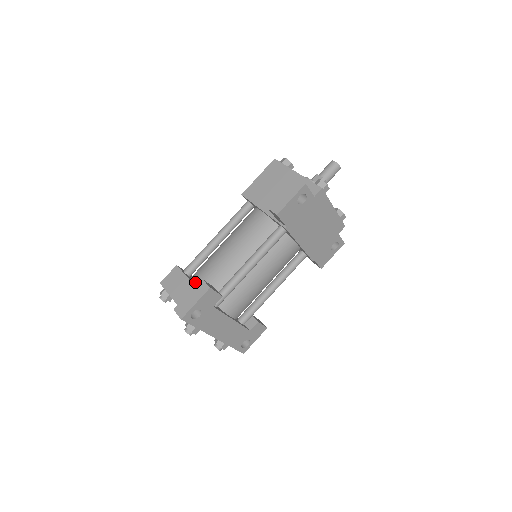
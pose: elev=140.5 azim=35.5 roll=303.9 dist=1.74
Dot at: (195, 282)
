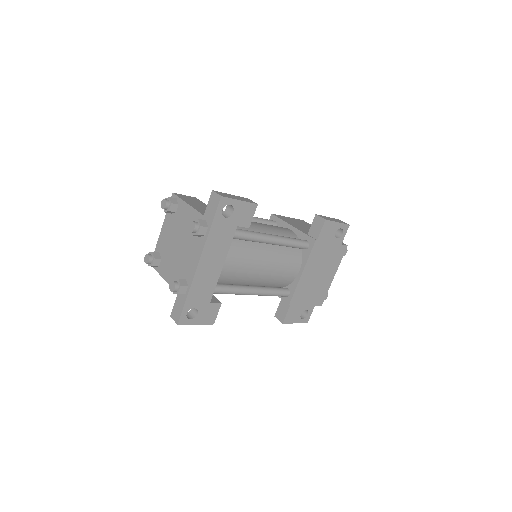
Dot at: occluded
